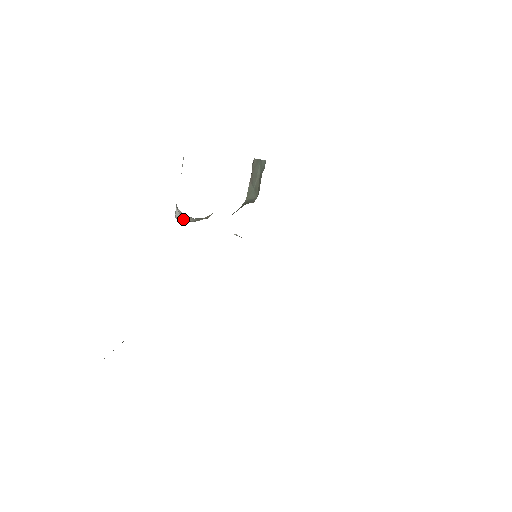
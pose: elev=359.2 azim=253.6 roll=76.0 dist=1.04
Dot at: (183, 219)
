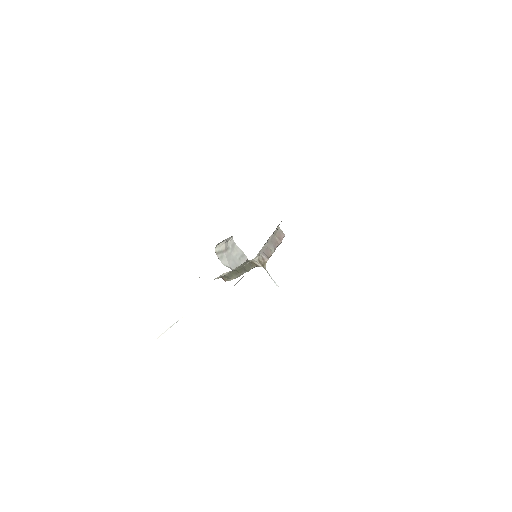
Dot at: occluded
